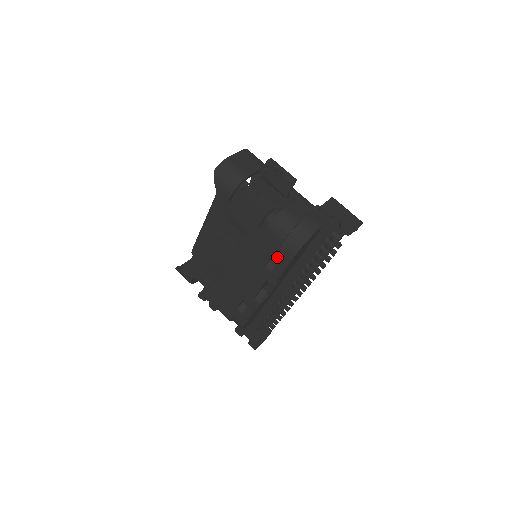
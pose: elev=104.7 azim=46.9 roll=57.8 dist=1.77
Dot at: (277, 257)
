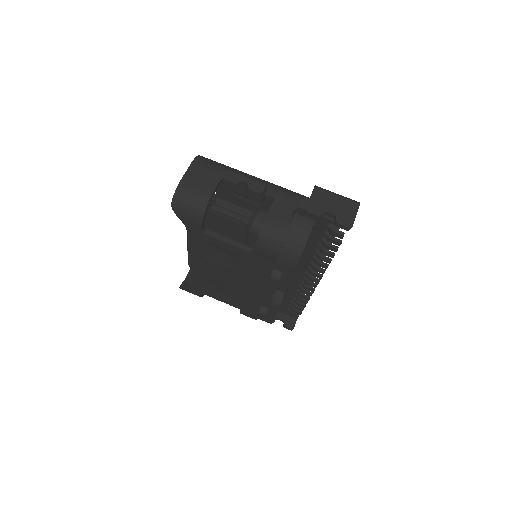
Dot at: (279, 269)
